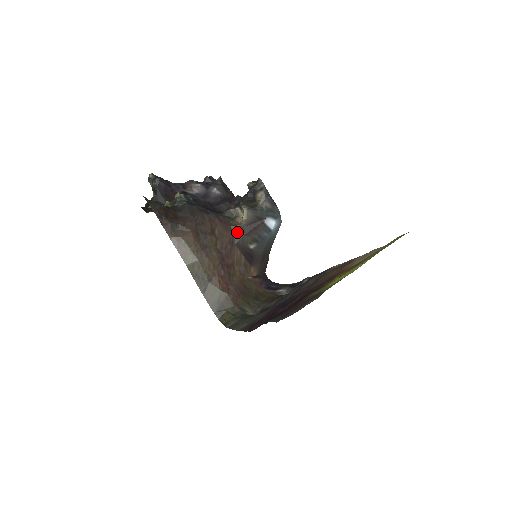
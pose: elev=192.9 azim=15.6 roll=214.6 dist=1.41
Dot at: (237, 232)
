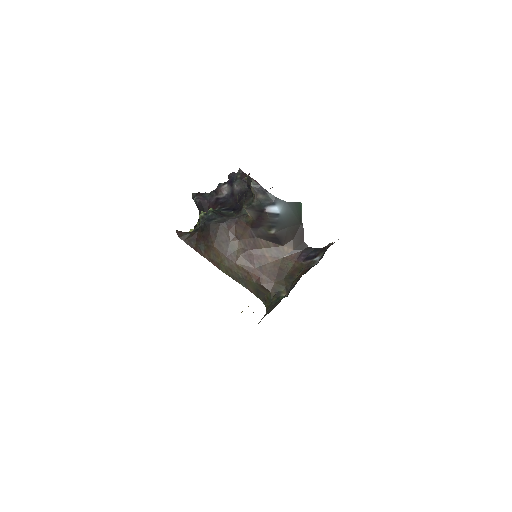
Dot at: (252, 227)
